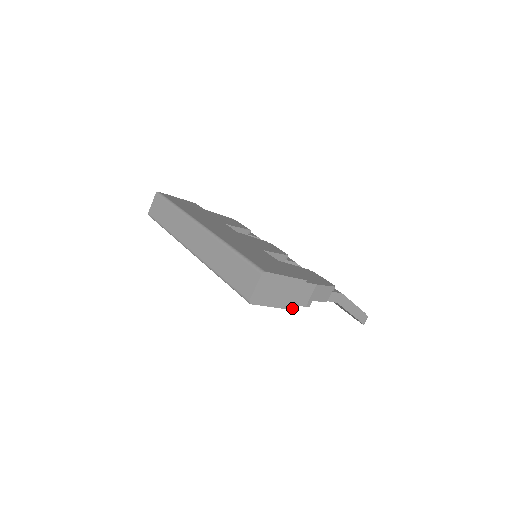
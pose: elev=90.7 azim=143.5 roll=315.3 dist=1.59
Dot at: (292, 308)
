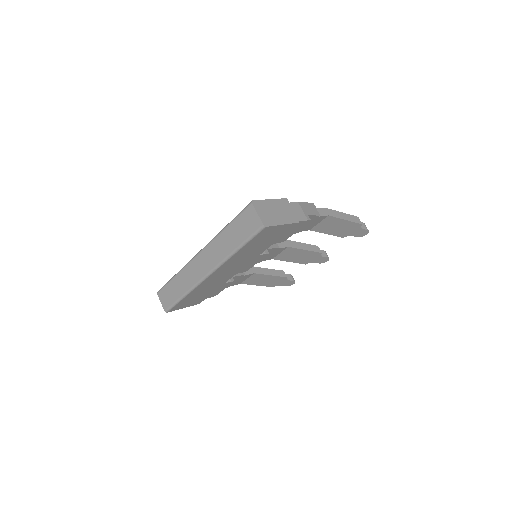
Dot at: (298, 221)
